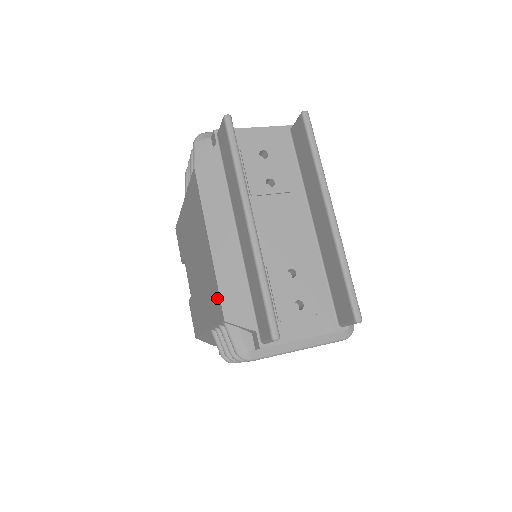
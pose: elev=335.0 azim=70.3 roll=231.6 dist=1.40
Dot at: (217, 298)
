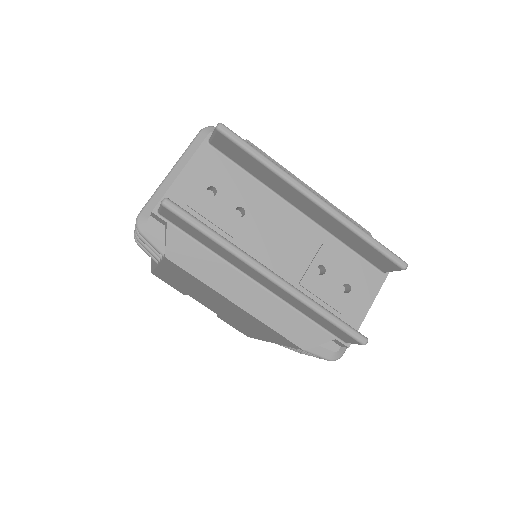
Dot at: (279, 336)
